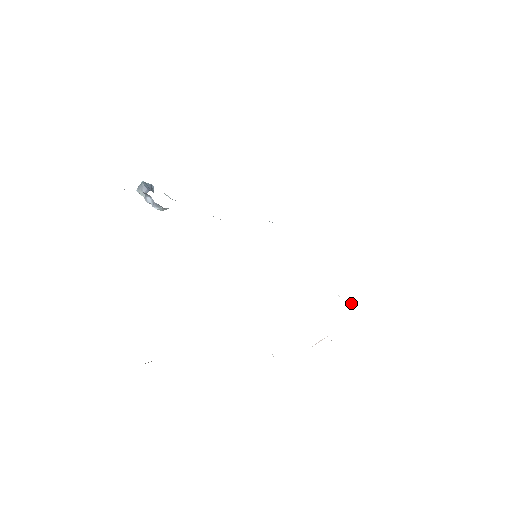
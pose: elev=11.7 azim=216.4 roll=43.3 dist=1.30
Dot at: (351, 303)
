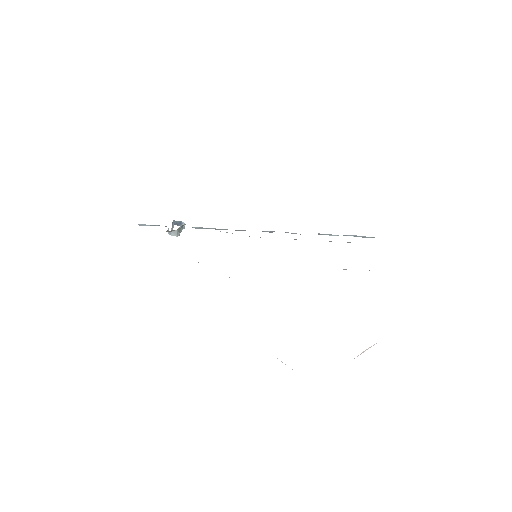
Dot at: occluded
